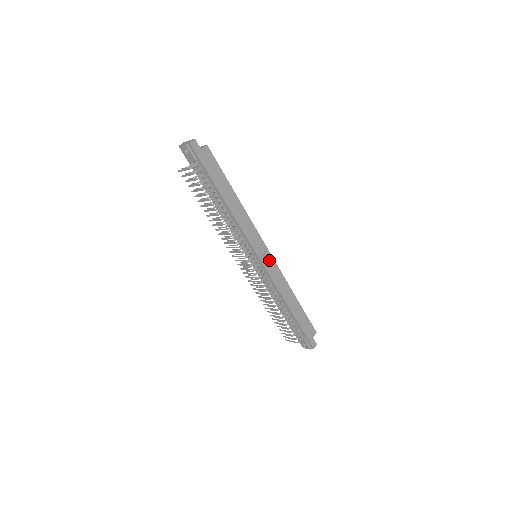
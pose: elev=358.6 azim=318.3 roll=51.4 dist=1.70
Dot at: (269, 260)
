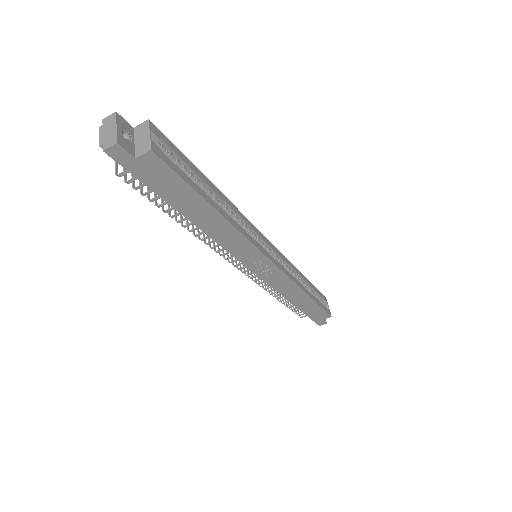
Dot at: (272, 271)
